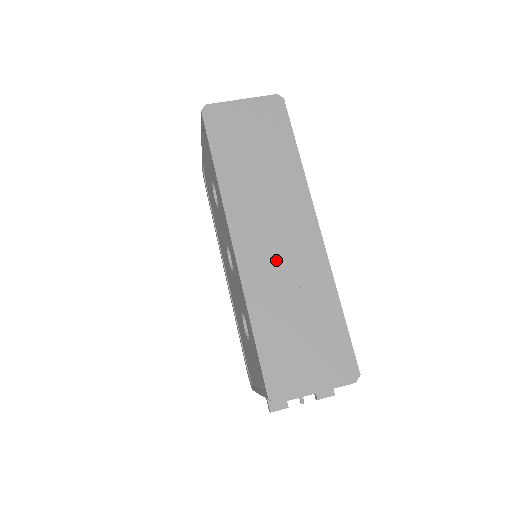
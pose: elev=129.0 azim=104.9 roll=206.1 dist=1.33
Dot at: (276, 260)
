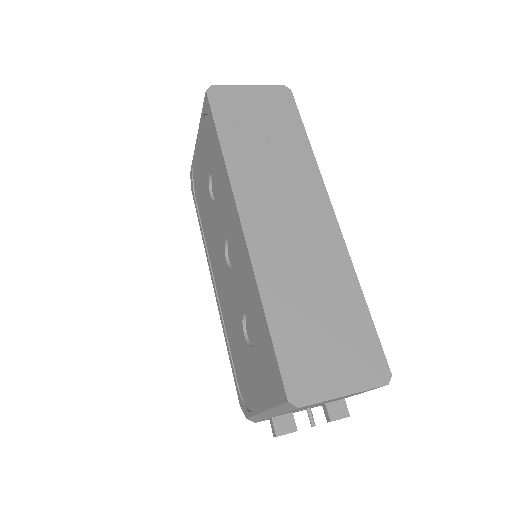
Dot at: (290, 244)
